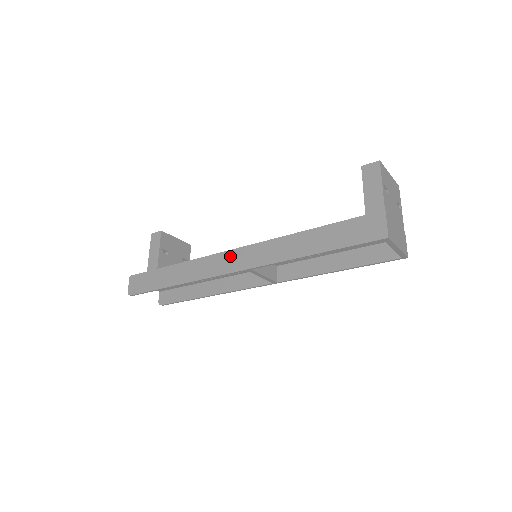
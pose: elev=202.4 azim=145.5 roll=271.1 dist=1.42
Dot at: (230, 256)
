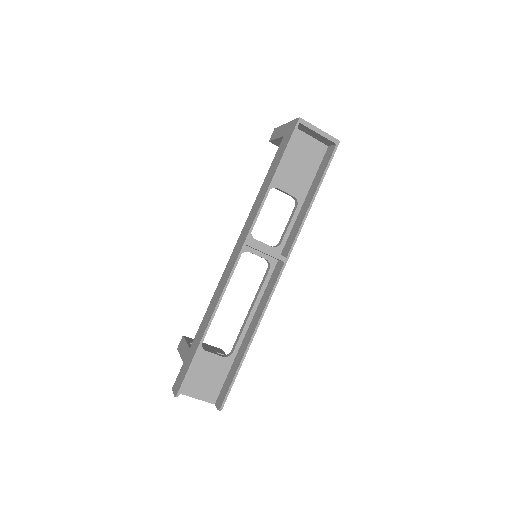
Dot at: (231, 259)
